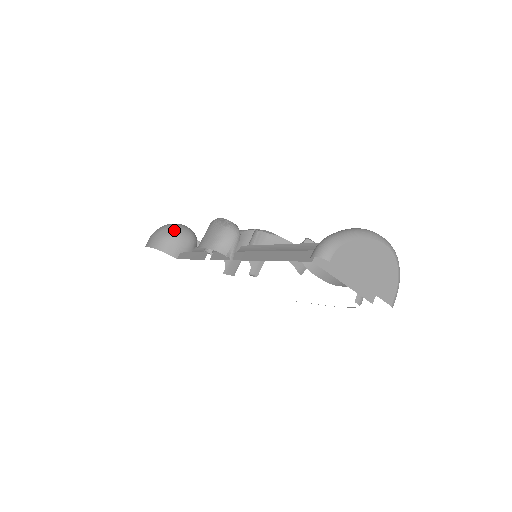
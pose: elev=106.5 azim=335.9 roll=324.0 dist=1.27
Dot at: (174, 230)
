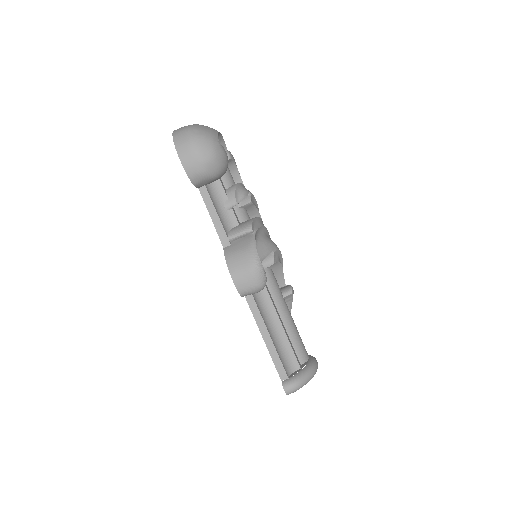
Dot at: (217, 170)
